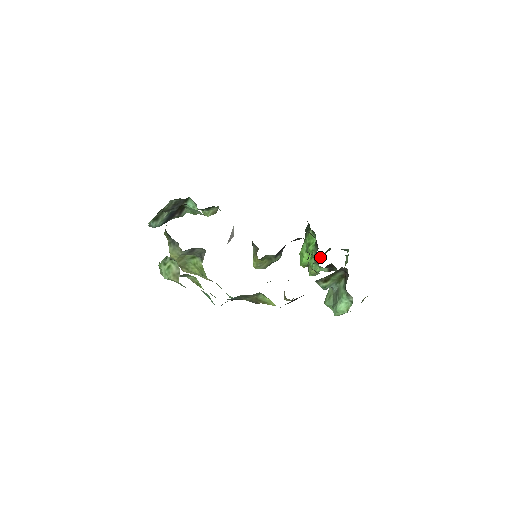
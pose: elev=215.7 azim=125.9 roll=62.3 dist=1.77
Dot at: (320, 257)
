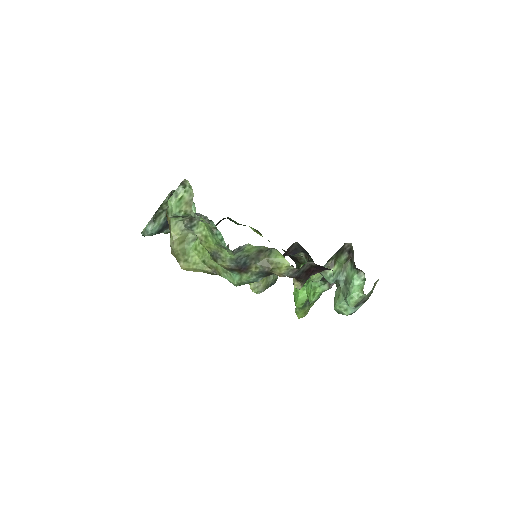
Dot at: occluded
